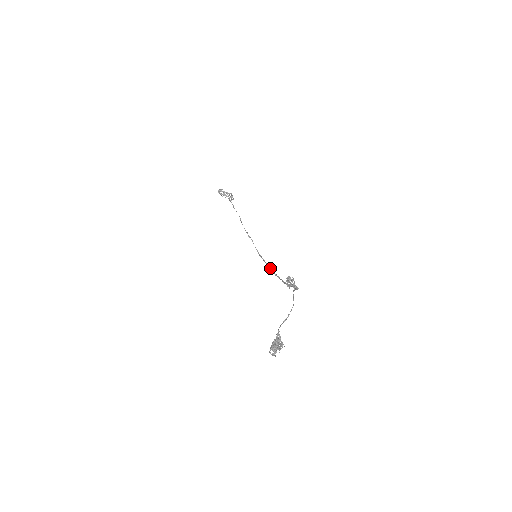
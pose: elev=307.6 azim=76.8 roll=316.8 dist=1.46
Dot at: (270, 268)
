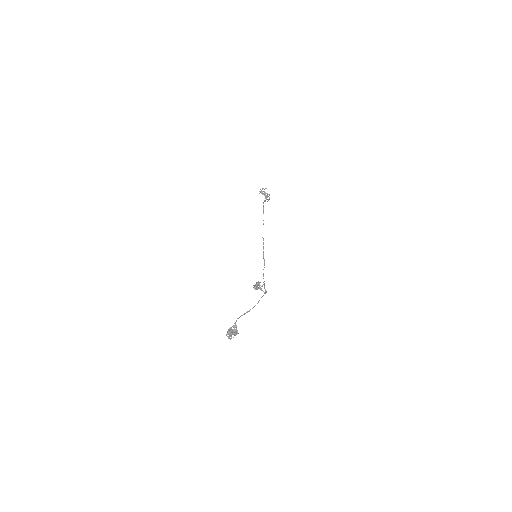
Dot at: (263, 269)
